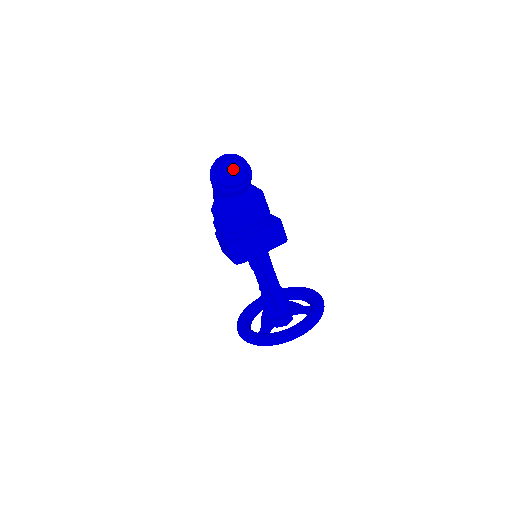
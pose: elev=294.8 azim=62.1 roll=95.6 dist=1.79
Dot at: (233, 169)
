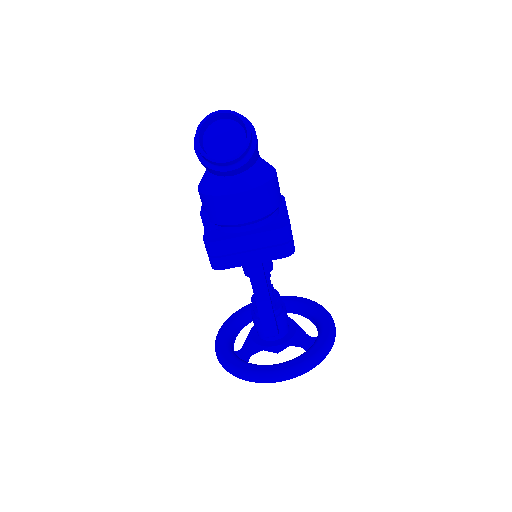
Dot at: (229, 135)
